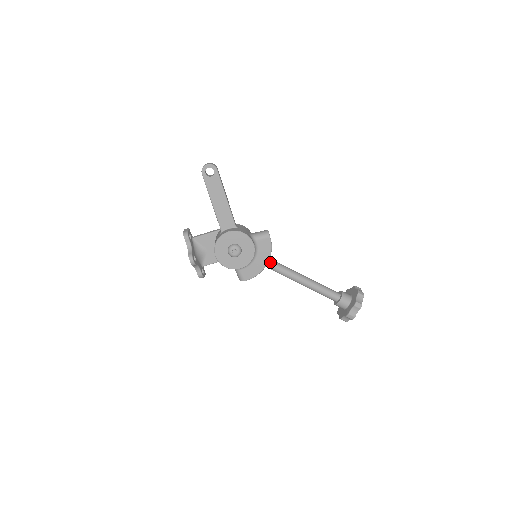
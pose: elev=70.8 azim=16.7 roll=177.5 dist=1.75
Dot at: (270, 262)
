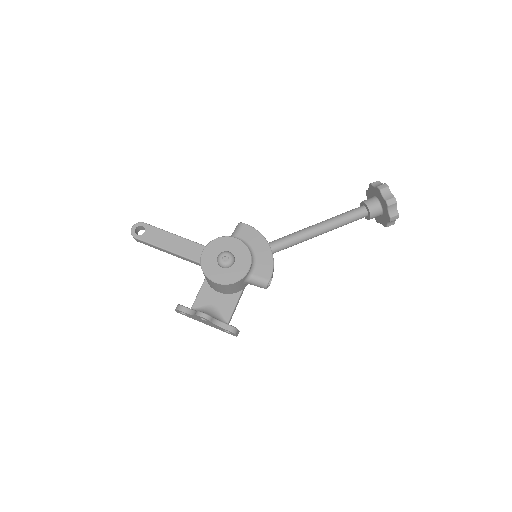
Dot at: (271, 243)
